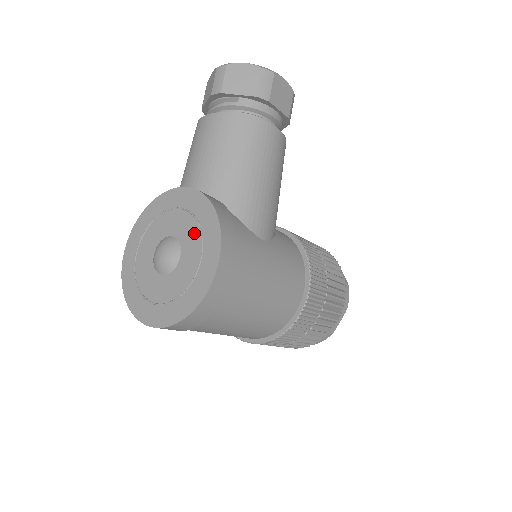
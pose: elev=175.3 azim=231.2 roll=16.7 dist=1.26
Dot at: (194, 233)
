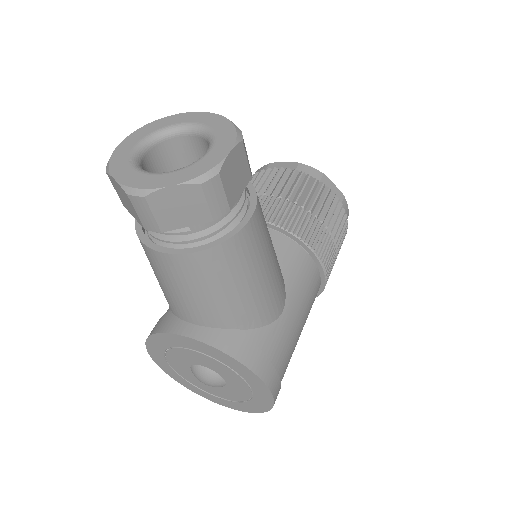
Dot at: (231, 374)
